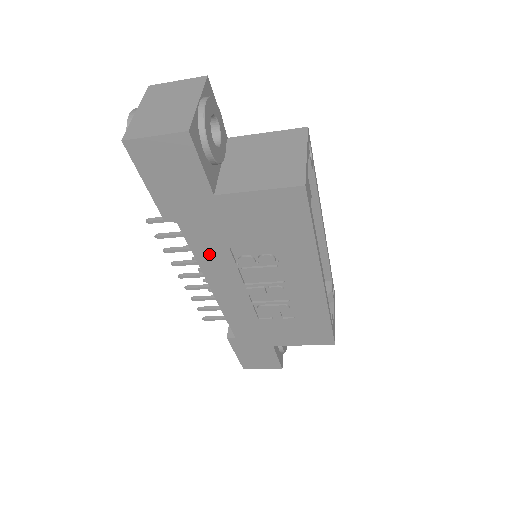
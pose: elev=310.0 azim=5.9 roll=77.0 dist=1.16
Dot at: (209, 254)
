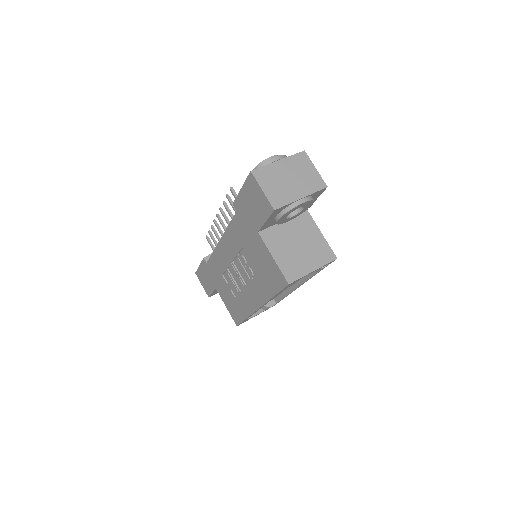
Dot at: (233, 236)
